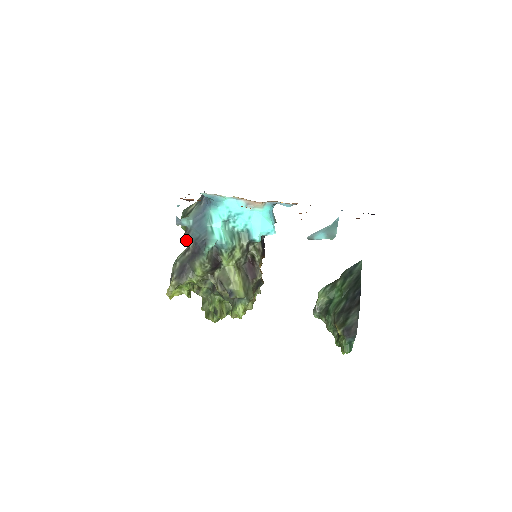
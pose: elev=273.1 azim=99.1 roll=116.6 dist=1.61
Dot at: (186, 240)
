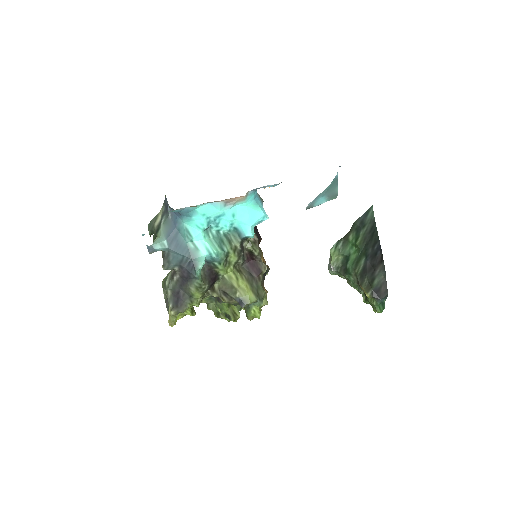
Dot at: (168, 266)
